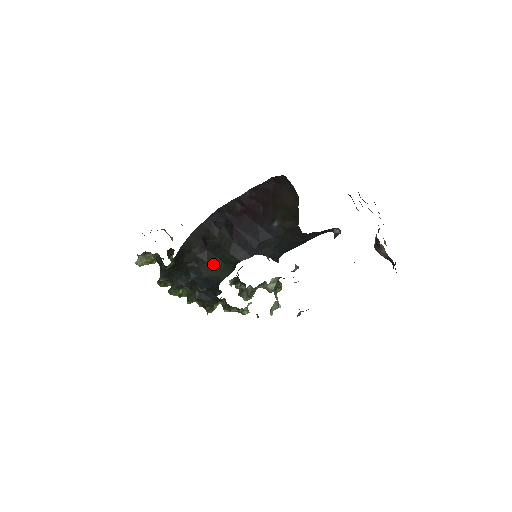
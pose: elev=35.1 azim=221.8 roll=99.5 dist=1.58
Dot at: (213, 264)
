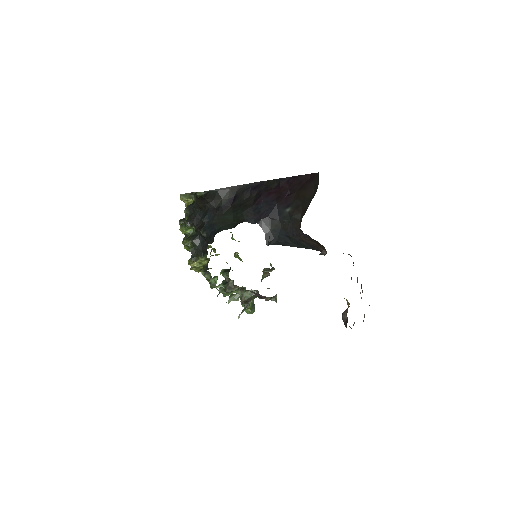
Dot at: (226, 217)
